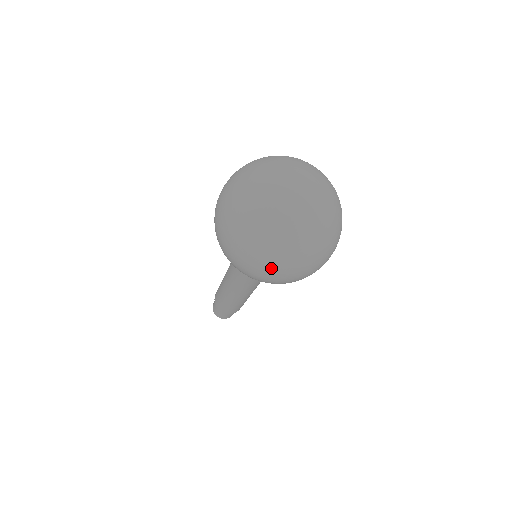
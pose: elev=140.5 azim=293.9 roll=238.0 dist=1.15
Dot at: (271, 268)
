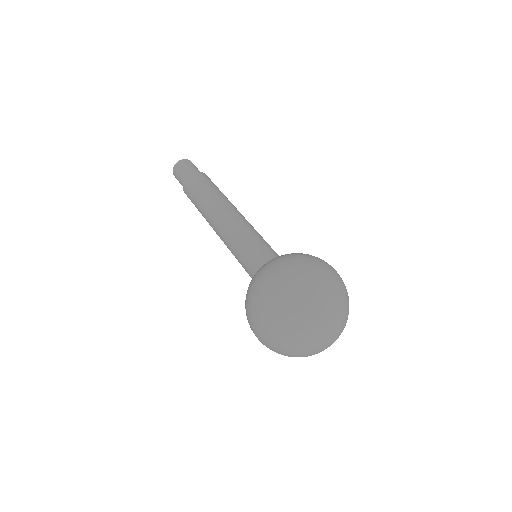
Dot at: occluded
